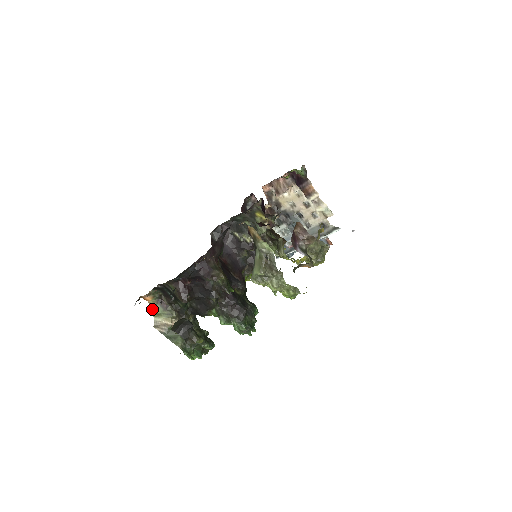
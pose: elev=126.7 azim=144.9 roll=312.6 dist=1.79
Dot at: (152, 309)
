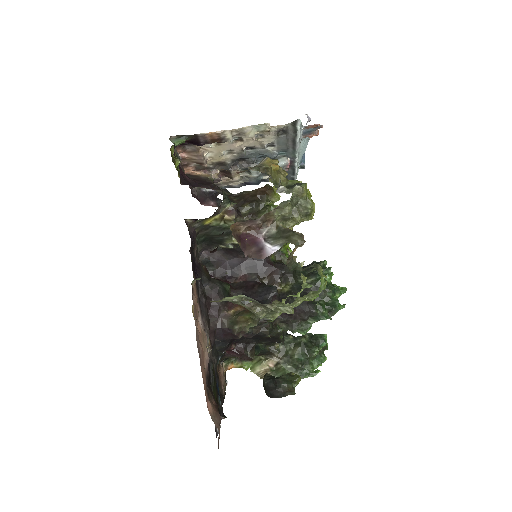
Dot at: occluded
